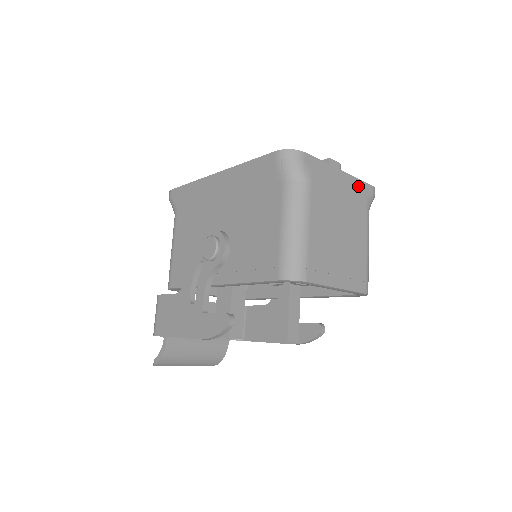
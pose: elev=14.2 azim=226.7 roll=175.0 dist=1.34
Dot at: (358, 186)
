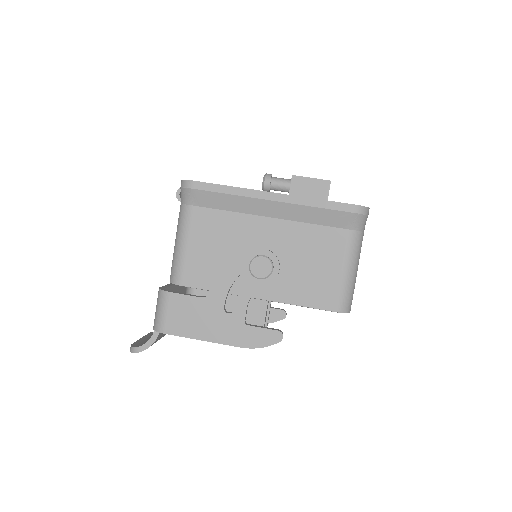
Dot at: occluded
